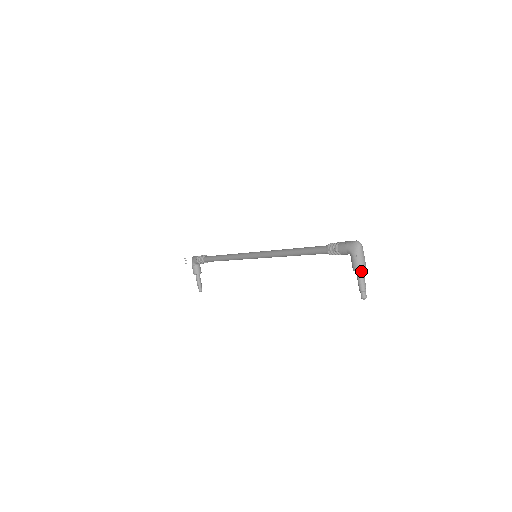
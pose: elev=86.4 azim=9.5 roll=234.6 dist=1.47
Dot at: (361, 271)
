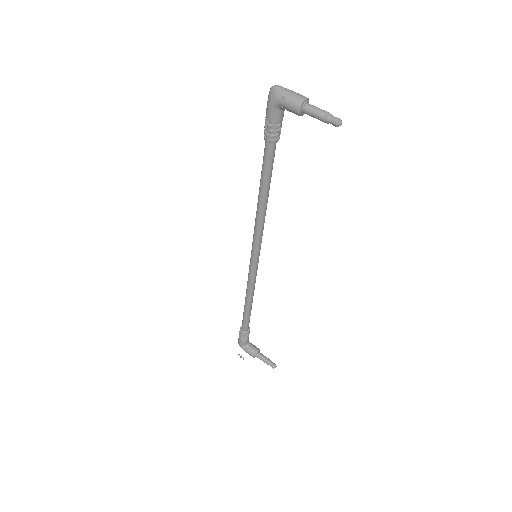
Dot at: (304, 104)
